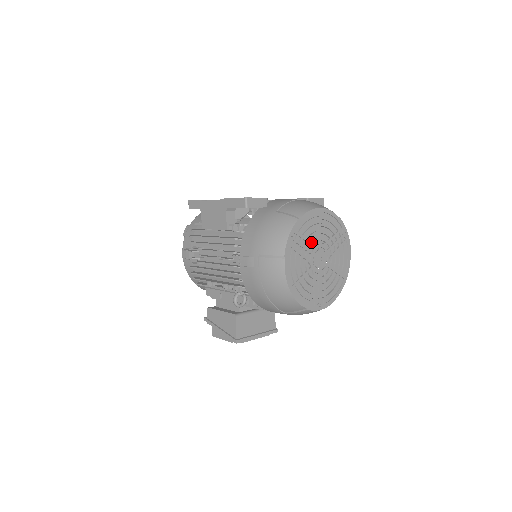
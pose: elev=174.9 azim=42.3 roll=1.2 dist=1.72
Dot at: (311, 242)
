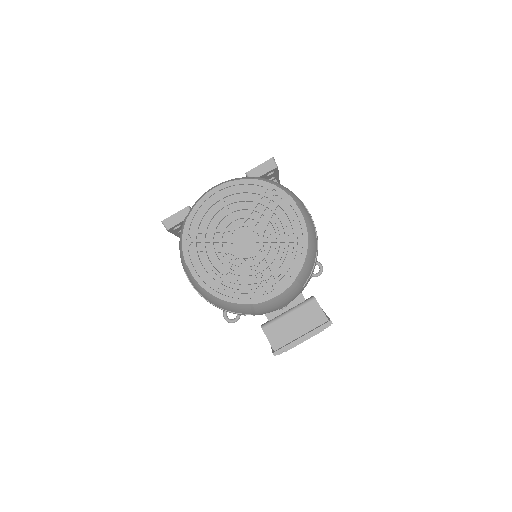
Dot at: (220, 230)
